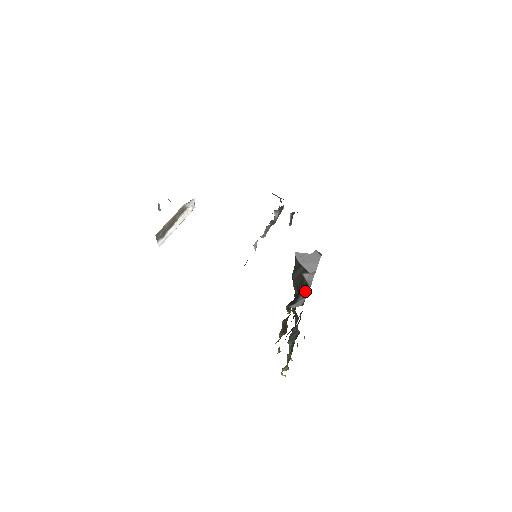
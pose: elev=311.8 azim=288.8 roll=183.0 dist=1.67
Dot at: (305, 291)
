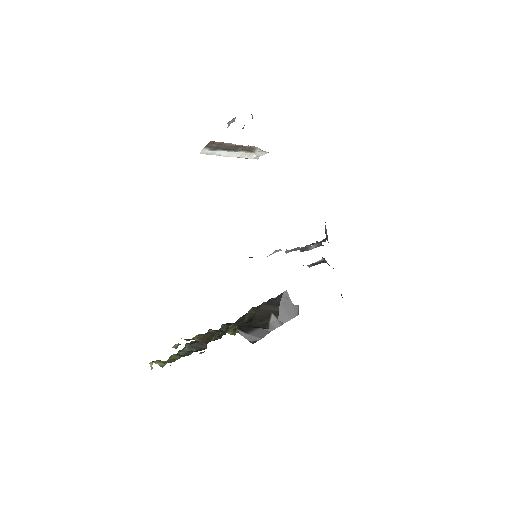
Dot at: (262, 331)
